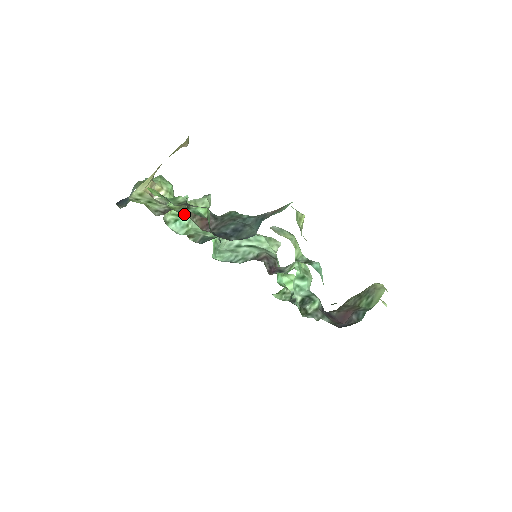
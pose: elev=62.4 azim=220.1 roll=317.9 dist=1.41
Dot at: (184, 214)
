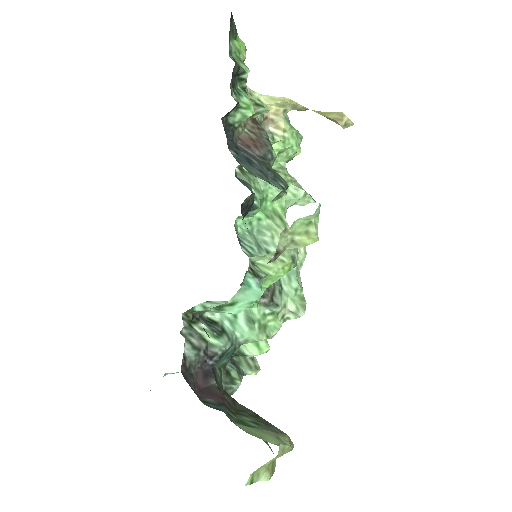
Dot at: occluded
